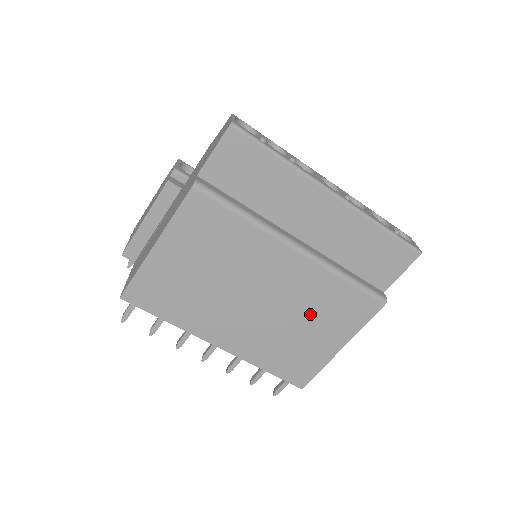
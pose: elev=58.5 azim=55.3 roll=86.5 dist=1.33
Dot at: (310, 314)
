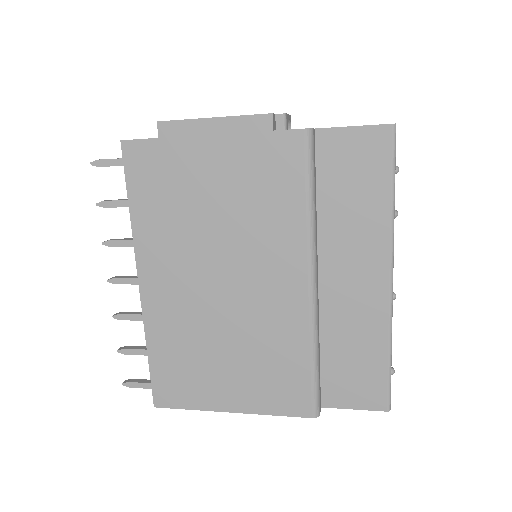
Dot at: (248, 351)
